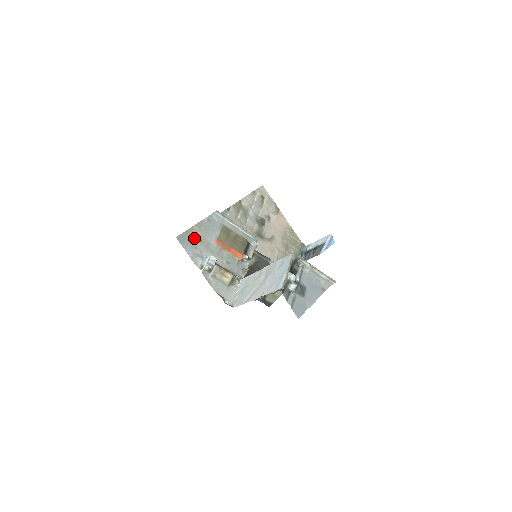
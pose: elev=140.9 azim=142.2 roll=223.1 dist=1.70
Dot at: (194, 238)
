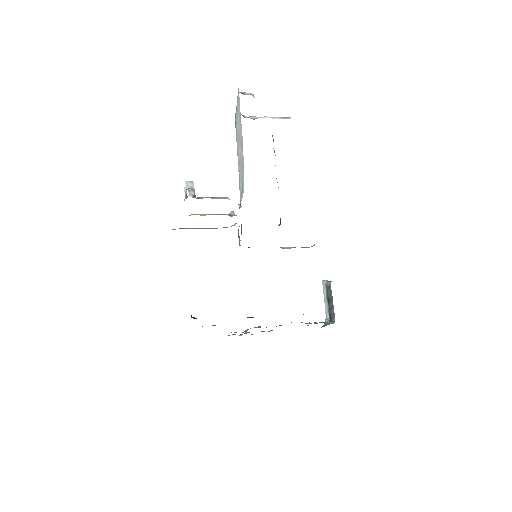
Dot at: occluded
